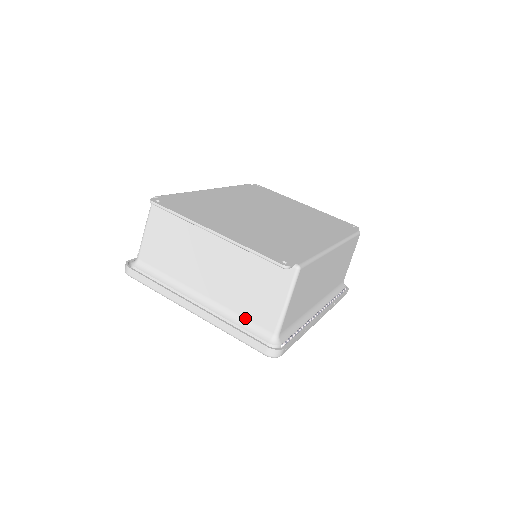
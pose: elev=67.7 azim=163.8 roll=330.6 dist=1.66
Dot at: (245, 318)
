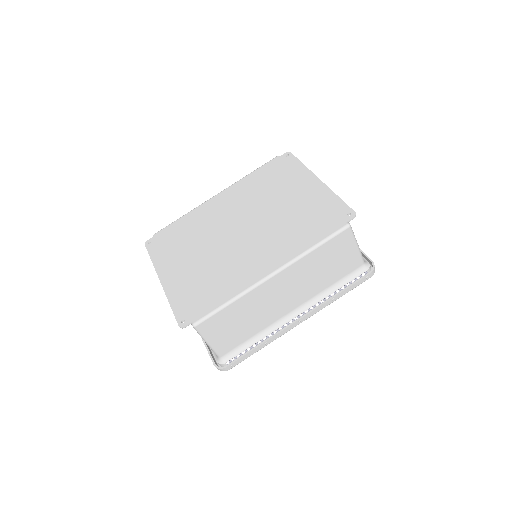
Dot at: occluded
